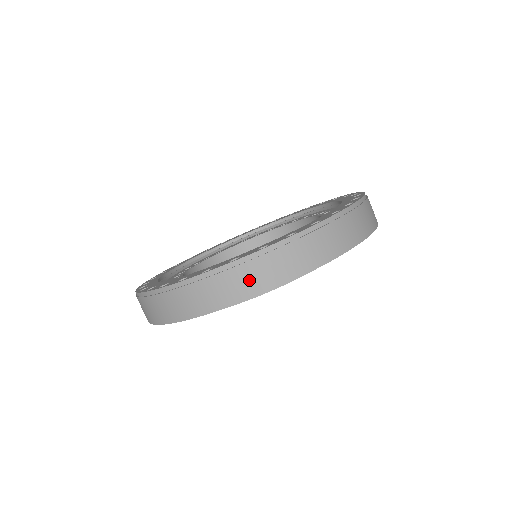
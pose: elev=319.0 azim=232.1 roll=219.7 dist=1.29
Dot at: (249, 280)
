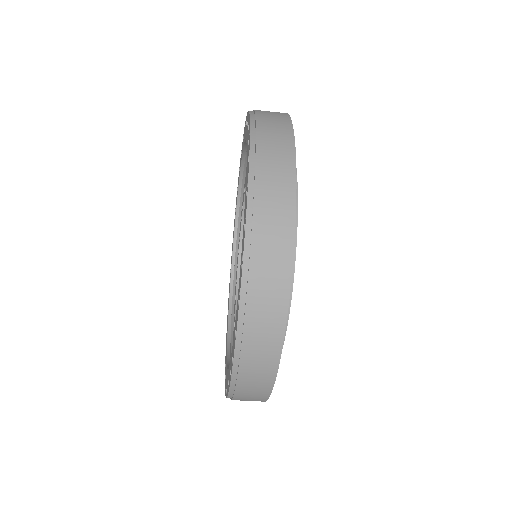
Dot at: (272, 115)
